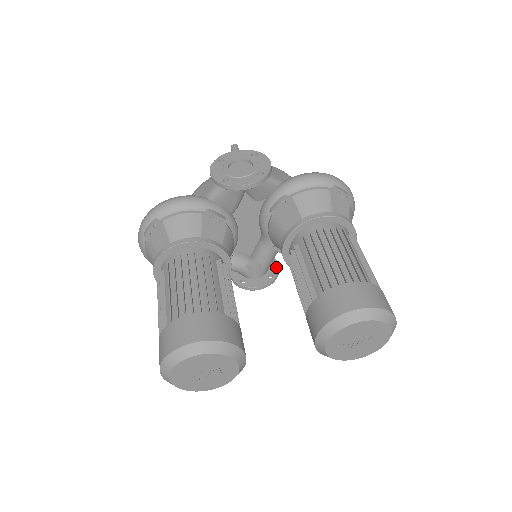
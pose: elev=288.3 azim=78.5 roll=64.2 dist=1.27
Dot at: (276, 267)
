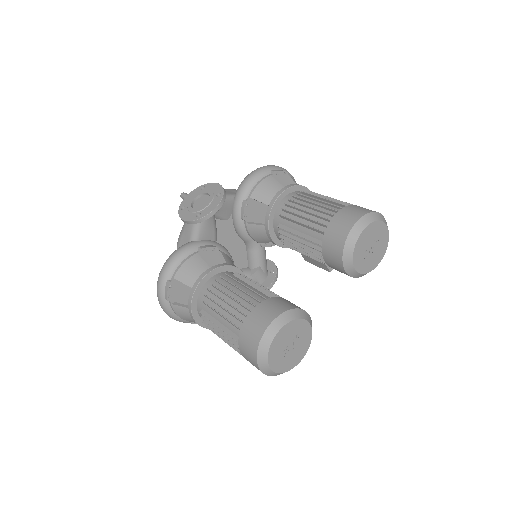
Dot at: (271, 263)
